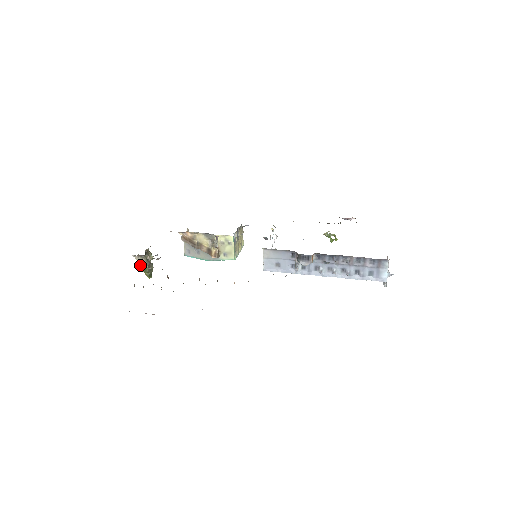
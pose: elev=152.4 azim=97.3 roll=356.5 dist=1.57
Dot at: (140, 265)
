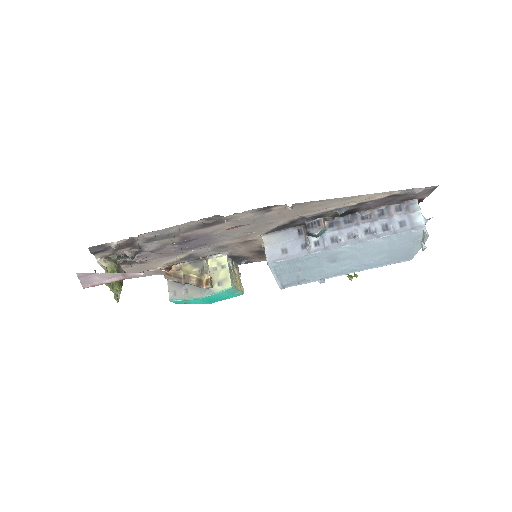
Dot at: (108, 284)
